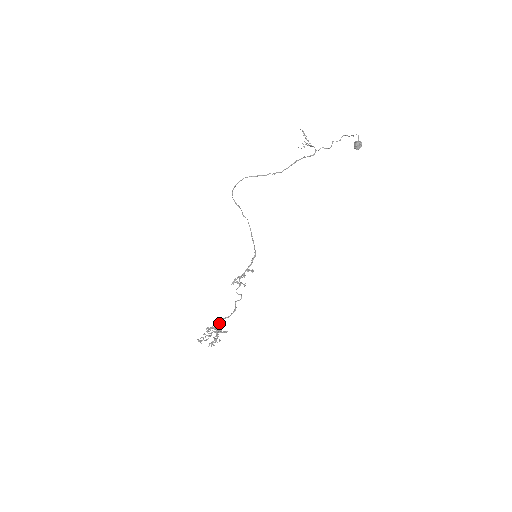
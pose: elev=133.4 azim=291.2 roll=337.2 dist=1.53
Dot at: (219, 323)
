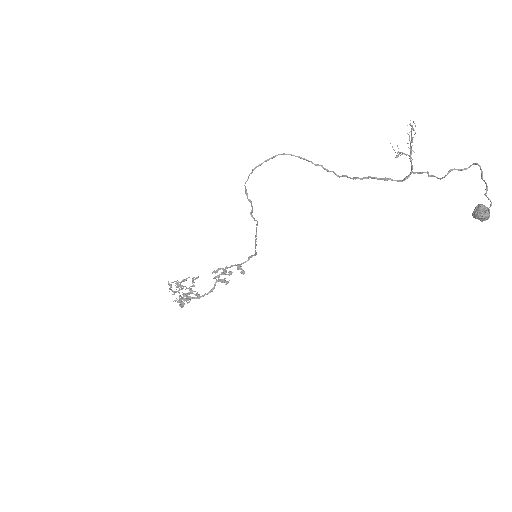
Dot at: (186, 299)
